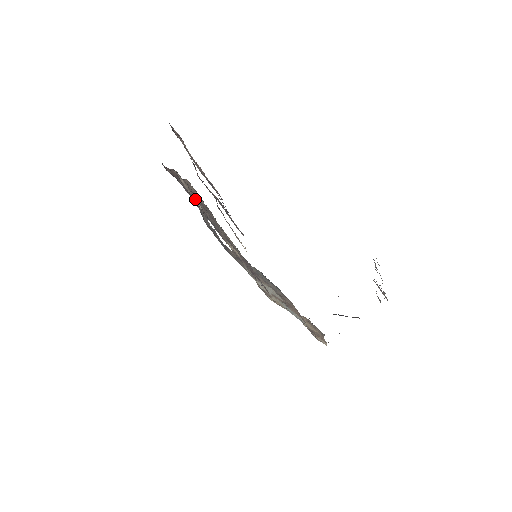
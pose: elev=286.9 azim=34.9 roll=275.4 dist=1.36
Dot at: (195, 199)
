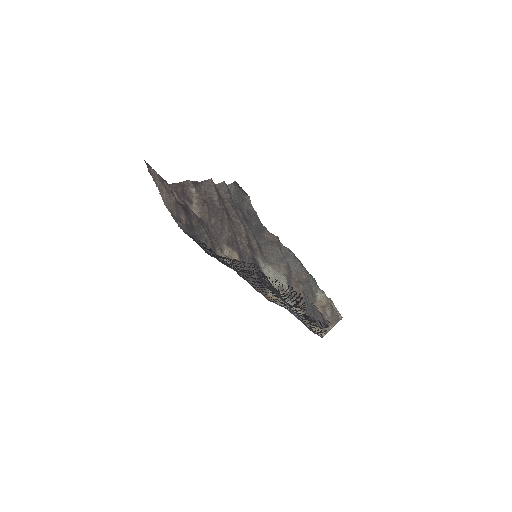
Dot at: occluded
